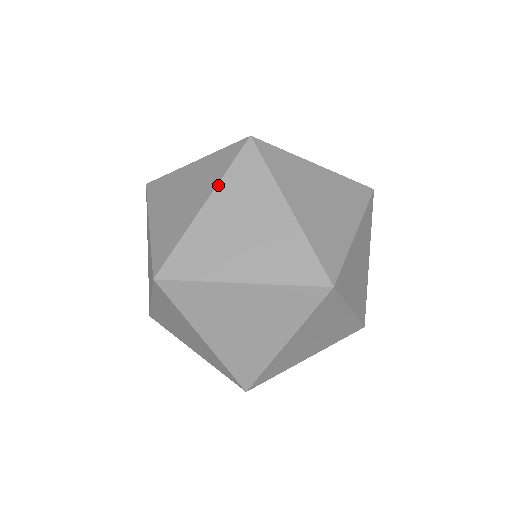
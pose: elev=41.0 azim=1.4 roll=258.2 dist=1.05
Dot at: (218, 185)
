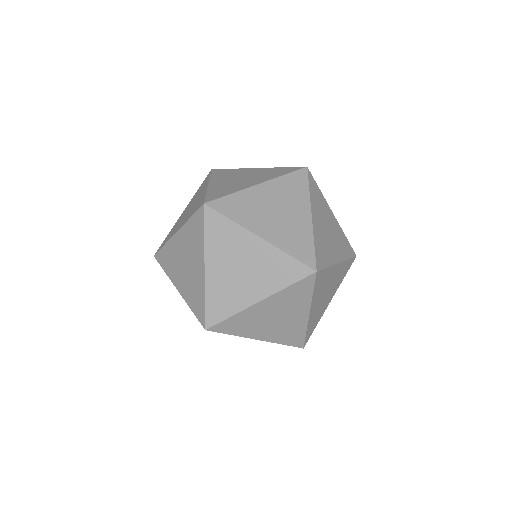
Dot at: (311, 201)
